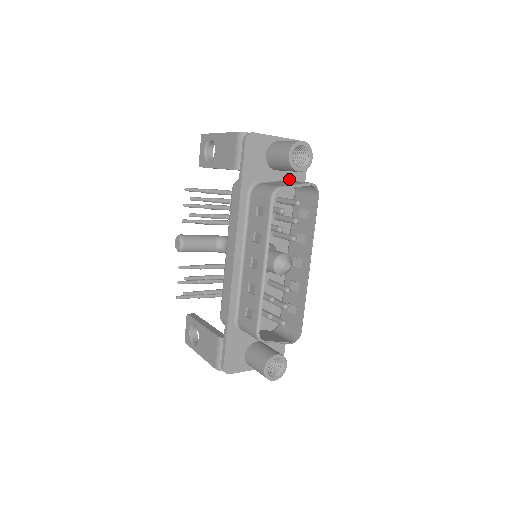
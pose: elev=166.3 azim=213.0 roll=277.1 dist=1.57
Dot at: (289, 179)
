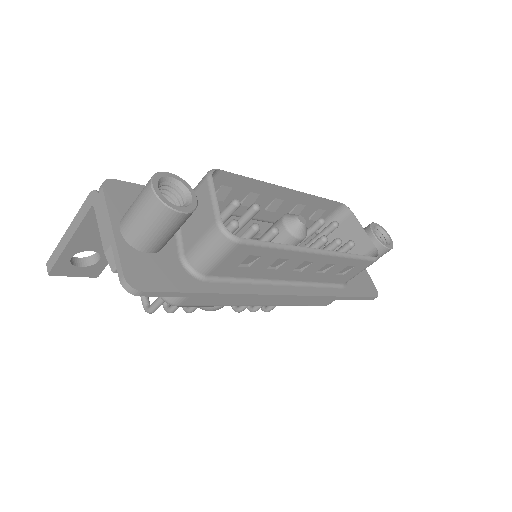
Dot at: occluded
